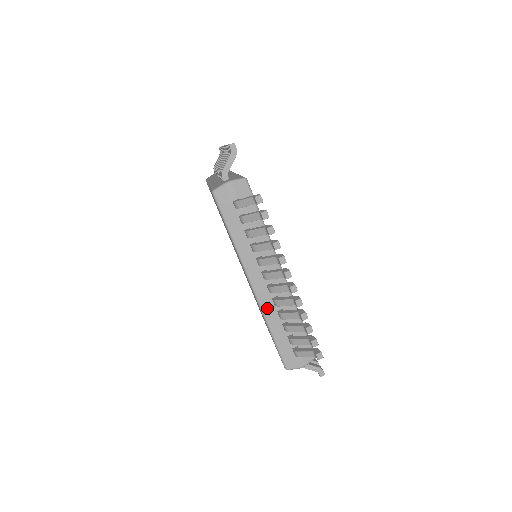
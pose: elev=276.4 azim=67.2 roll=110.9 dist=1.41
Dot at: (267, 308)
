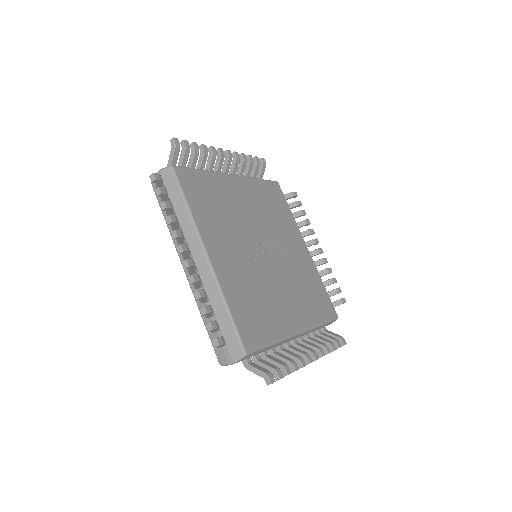
Dot at: occluded
